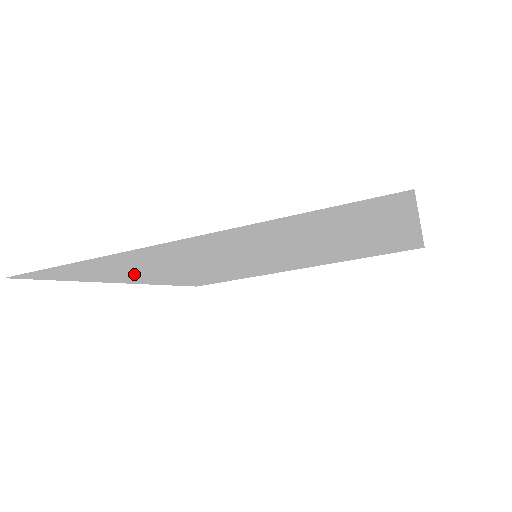
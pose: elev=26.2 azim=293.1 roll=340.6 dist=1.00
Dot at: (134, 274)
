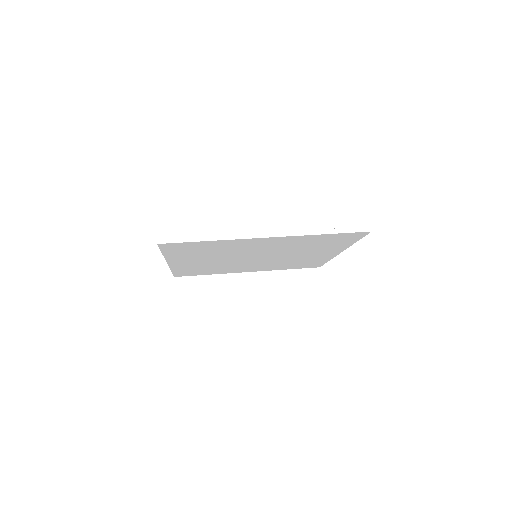
Dot at: (194, 256)
